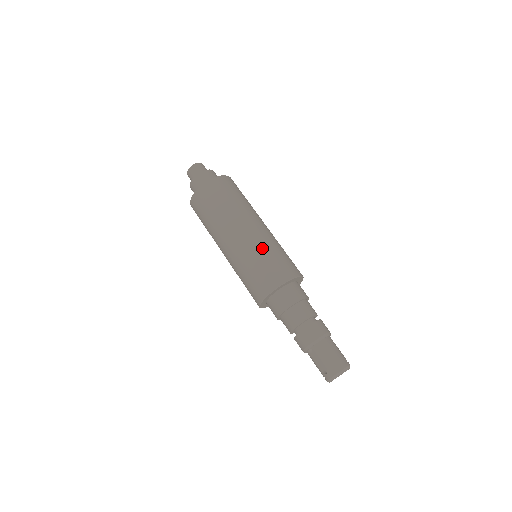
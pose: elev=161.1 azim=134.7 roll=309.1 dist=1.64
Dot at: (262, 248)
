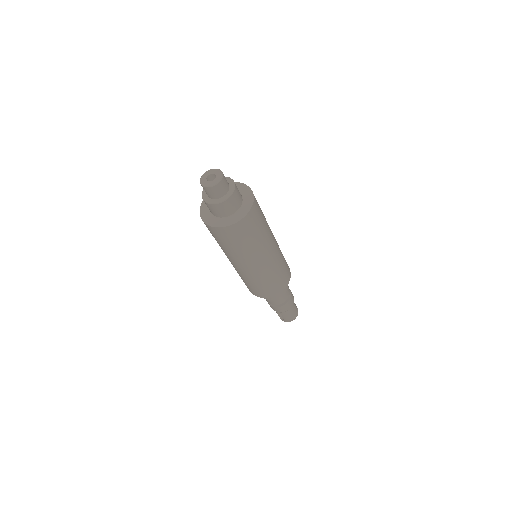
Dot at: (269, 275)
